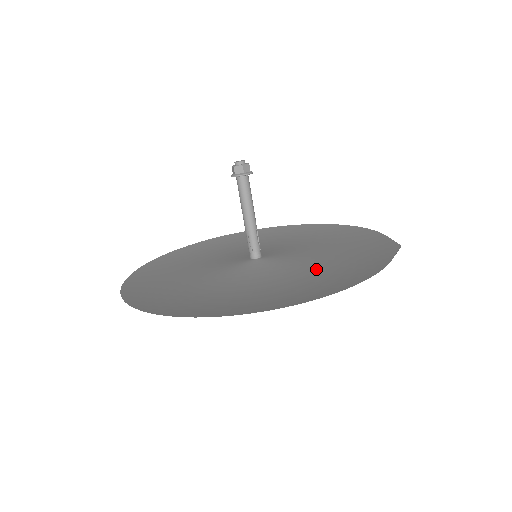
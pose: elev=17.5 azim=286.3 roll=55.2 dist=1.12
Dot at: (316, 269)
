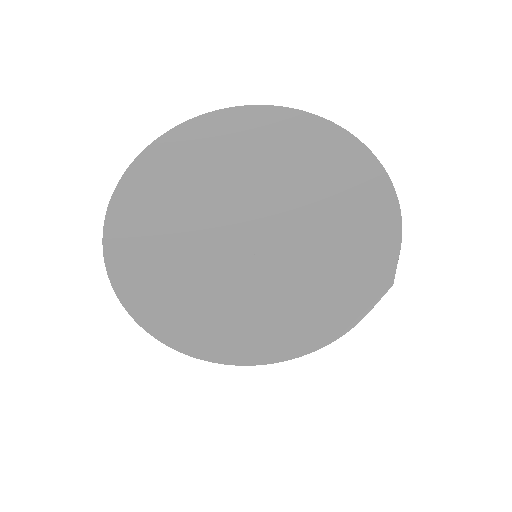
Dot at: (335, 241)
